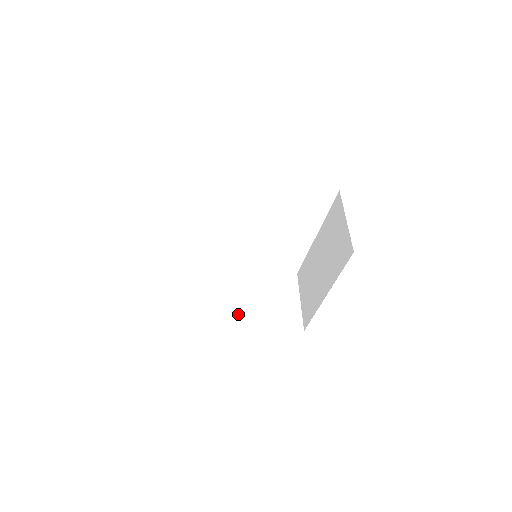
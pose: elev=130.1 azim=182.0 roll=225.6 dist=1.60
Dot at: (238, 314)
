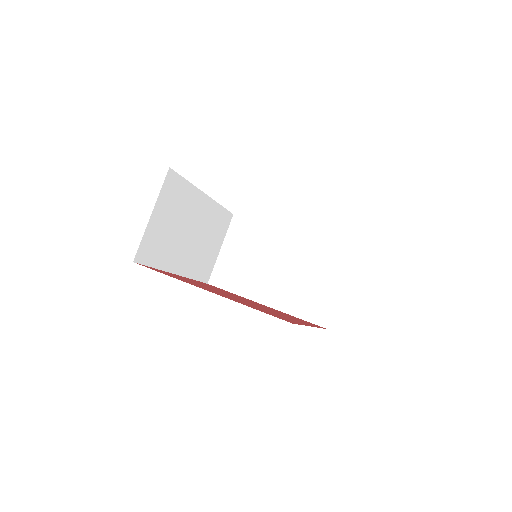
Dot at: (179, 260)
